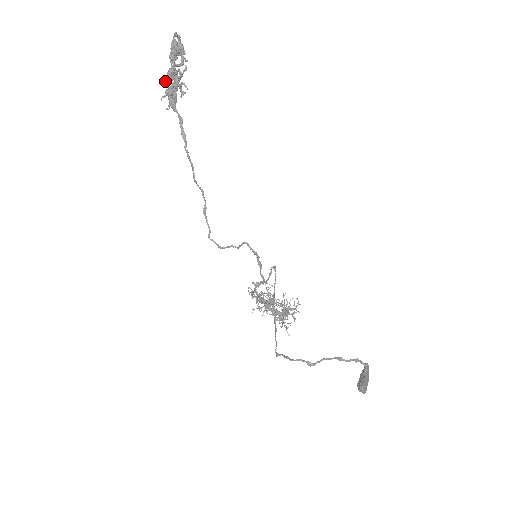
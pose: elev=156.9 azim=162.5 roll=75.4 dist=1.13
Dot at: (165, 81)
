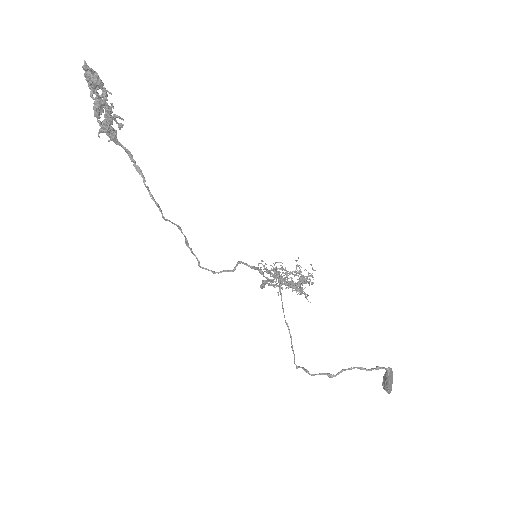
Dot at: (95, 116)
